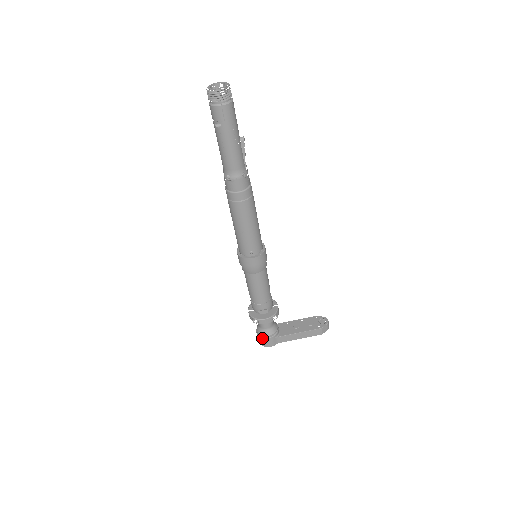
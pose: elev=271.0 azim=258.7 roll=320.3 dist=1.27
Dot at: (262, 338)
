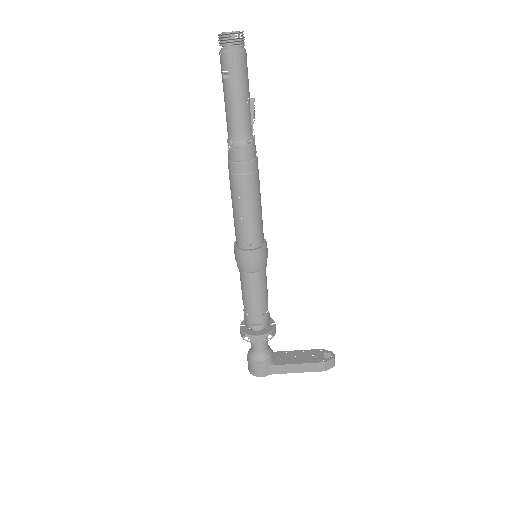
Dot at: (252, 363)
